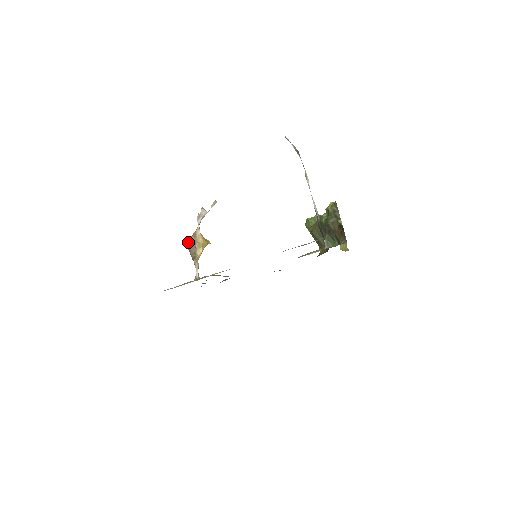
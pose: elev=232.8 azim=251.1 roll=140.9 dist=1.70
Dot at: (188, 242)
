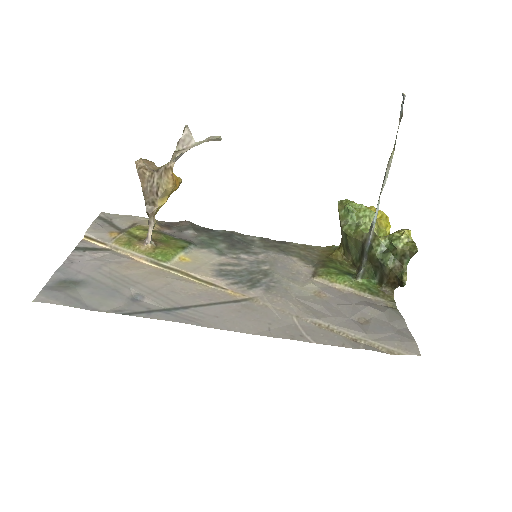
Dot at: (145, 177)
